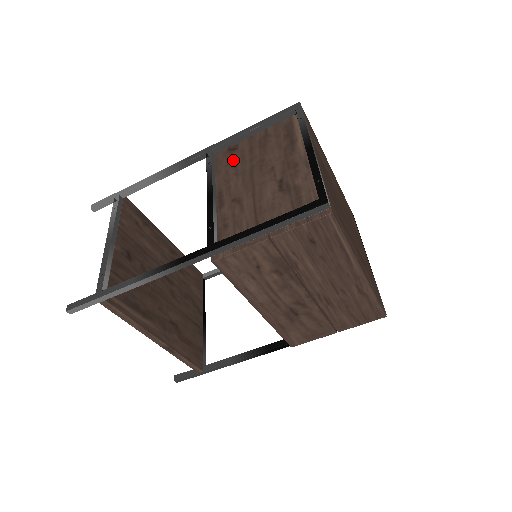
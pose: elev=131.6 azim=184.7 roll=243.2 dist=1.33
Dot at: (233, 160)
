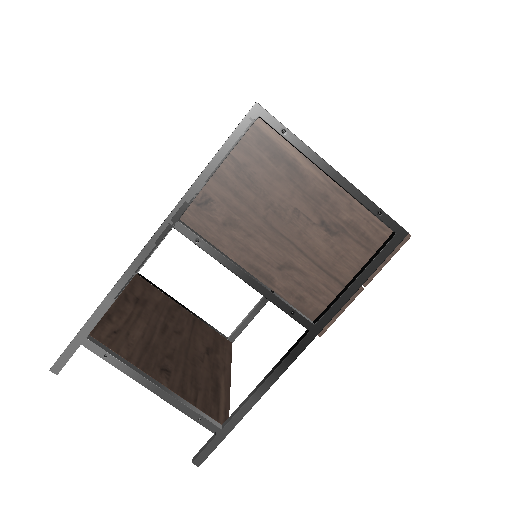
Dot at: (223, 219)
